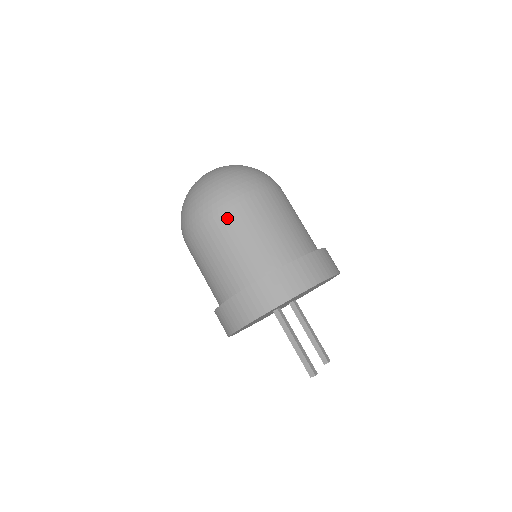
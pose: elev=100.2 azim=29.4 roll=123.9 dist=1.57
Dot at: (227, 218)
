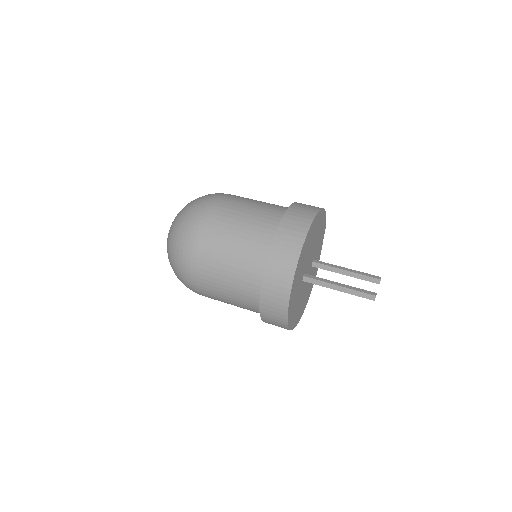
Dot at: (205, 247)
